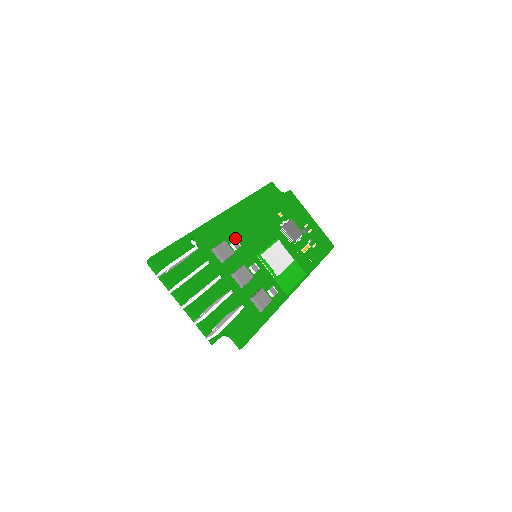
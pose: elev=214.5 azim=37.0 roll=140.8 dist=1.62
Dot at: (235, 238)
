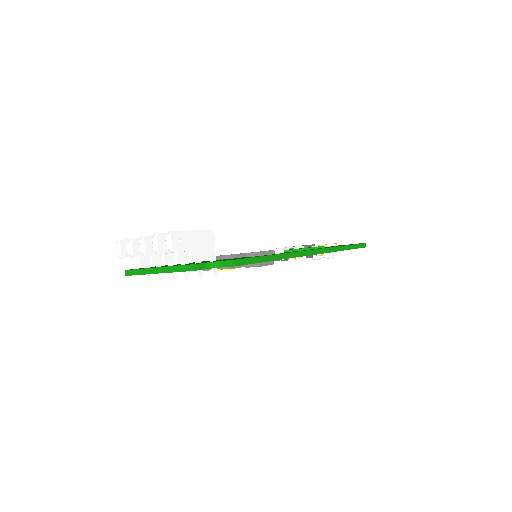
Dot at: occluded
